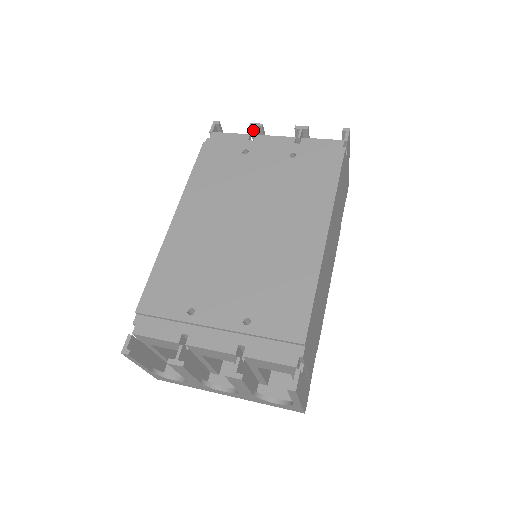
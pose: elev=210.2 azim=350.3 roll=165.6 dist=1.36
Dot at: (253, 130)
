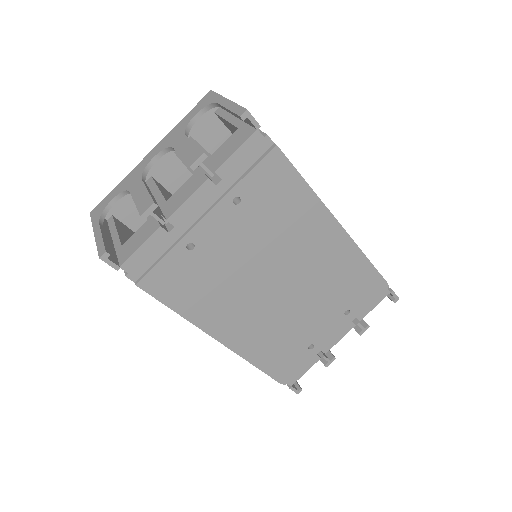
Dot at: (157, 220)
